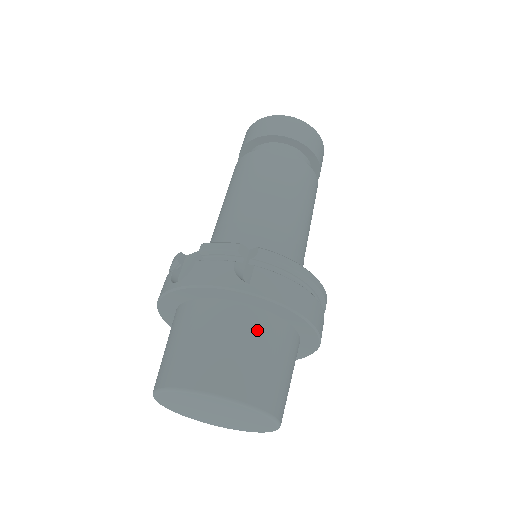
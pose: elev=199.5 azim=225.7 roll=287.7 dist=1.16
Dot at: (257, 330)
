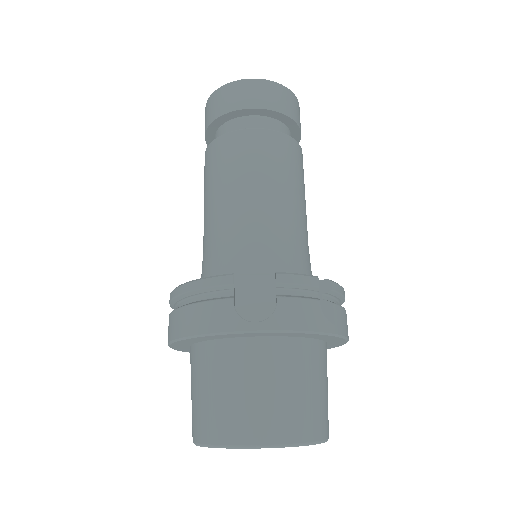
Dot at: (324, 364)
